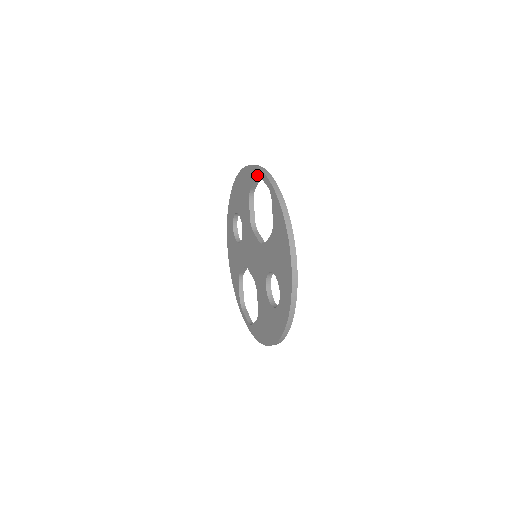
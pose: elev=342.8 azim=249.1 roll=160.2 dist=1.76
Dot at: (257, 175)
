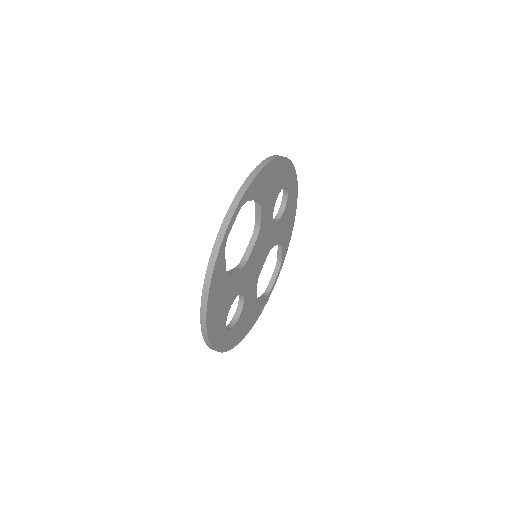
Dot at: occluded
